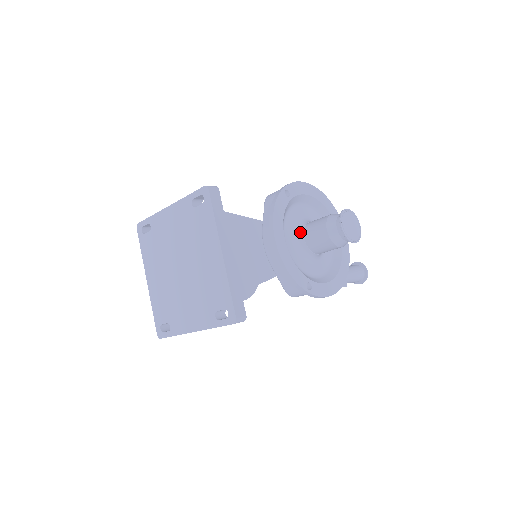
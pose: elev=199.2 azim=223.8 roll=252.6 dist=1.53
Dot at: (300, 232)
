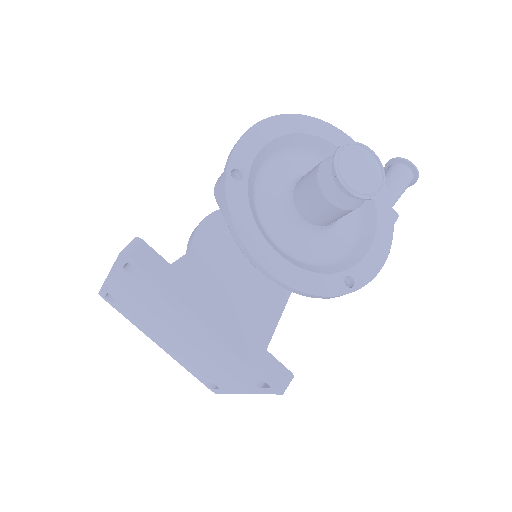
Dot at: (291, 212)
